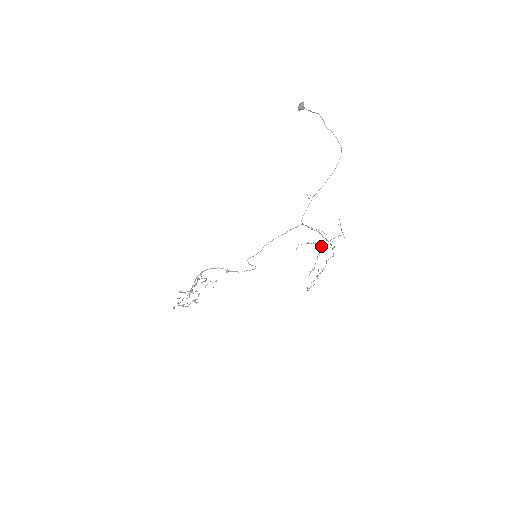
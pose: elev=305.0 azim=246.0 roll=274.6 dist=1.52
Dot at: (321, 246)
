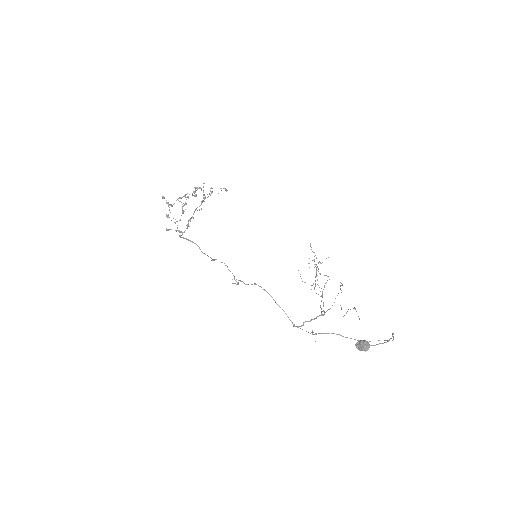
Dot at: occluded
